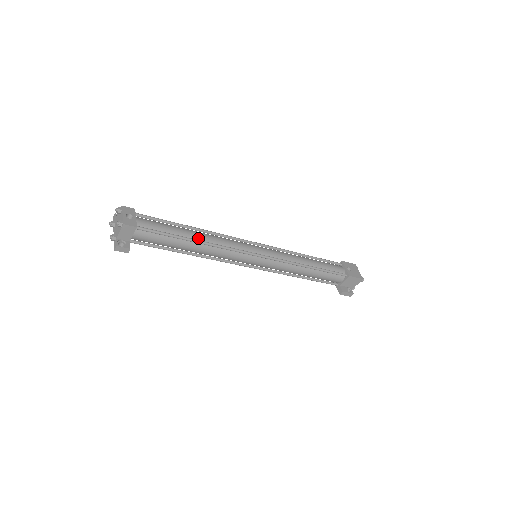
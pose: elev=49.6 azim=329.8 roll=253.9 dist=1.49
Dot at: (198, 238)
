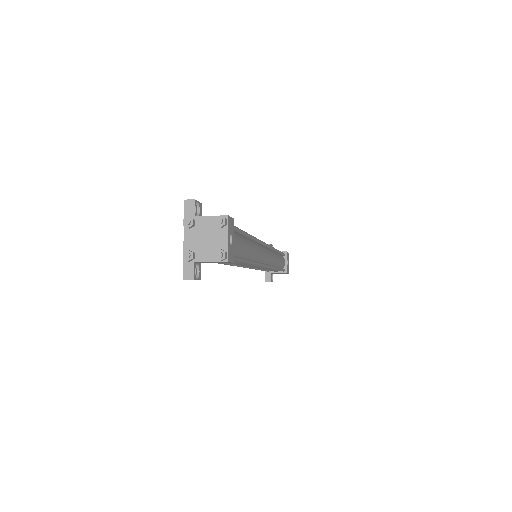
Dot at: (250, 255)
